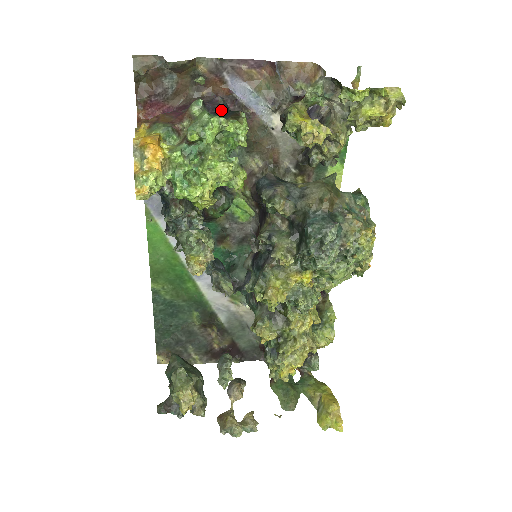
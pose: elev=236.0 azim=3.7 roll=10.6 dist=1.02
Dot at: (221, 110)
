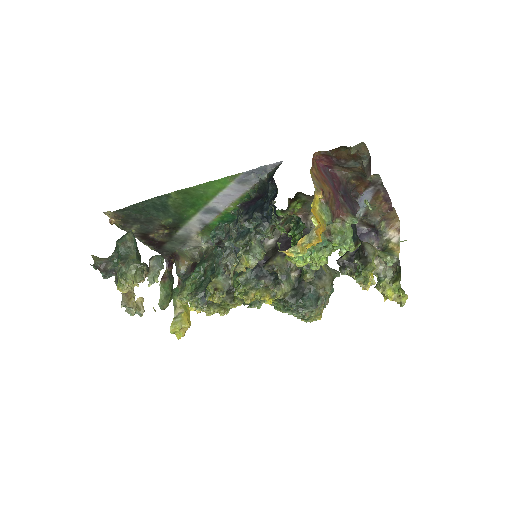
Dot at: (355, 228)
